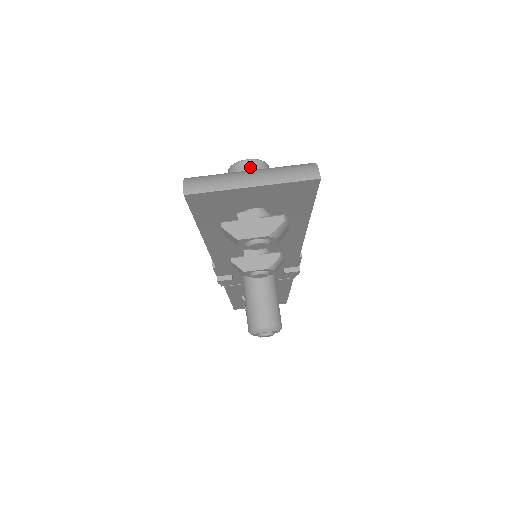
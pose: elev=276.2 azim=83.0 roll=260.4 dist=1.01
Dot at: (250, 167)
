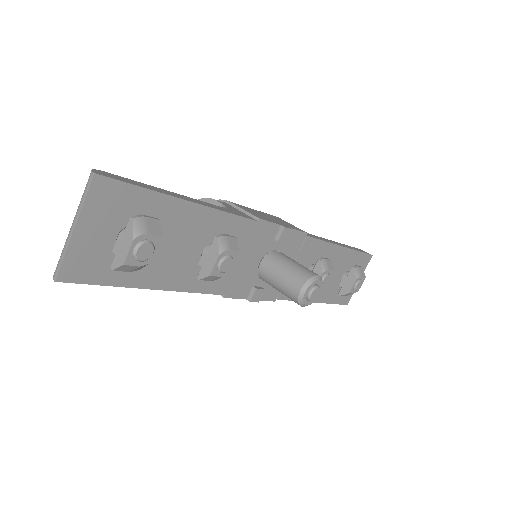
Dot at: occluded
